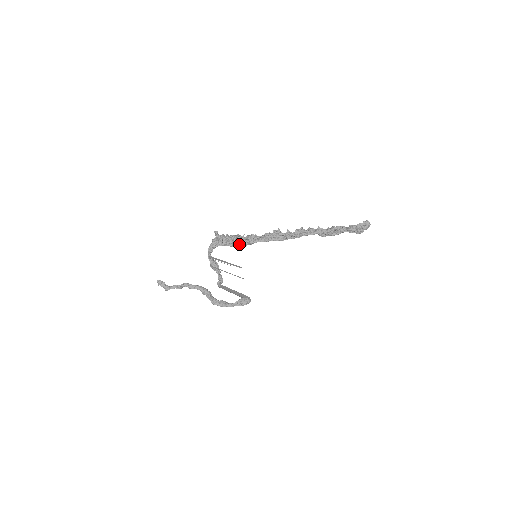
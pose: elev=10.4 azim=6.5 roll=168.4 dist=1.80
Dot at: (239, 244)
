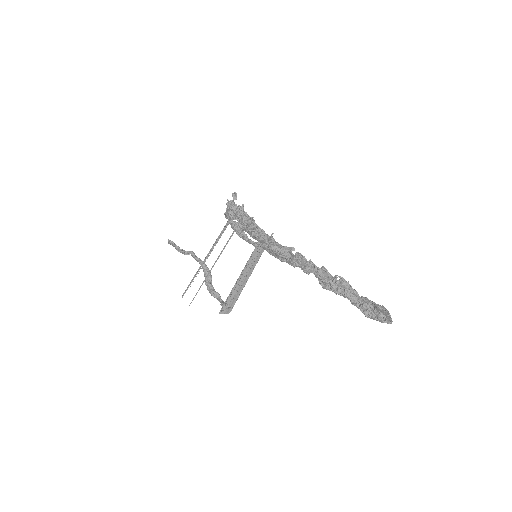
Dot at: (243, 229)
